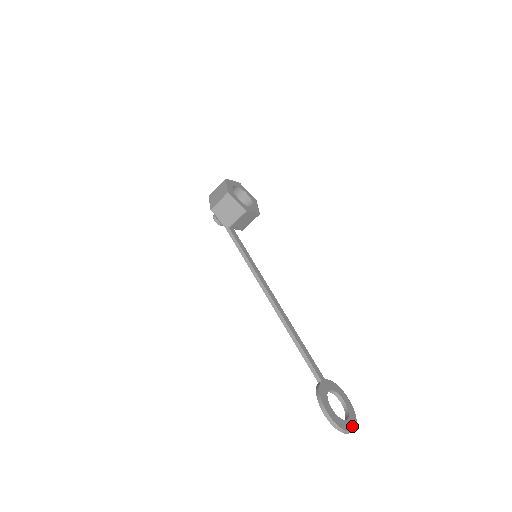
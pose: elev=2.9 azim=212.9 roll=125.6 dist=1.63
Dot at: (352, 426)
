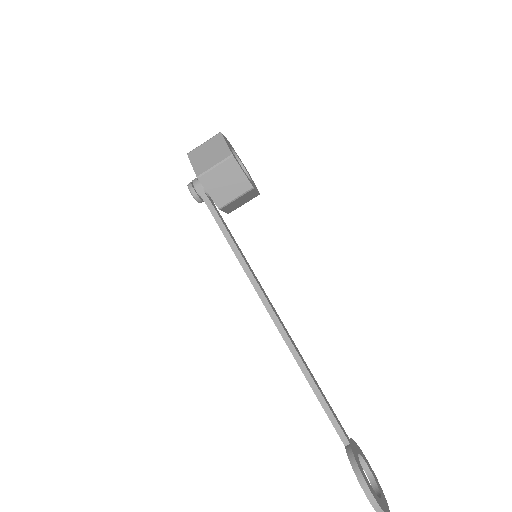
Dot at: (386, 504)
